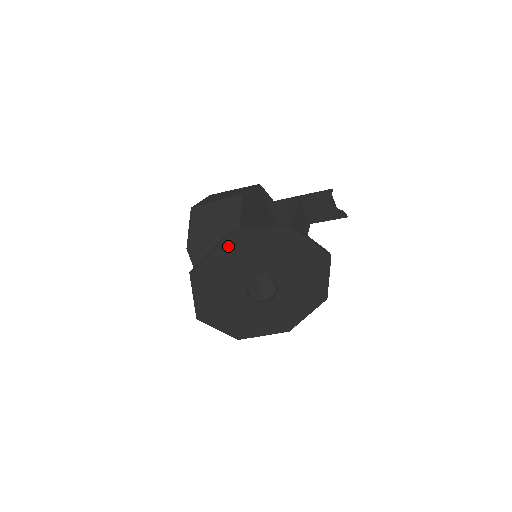
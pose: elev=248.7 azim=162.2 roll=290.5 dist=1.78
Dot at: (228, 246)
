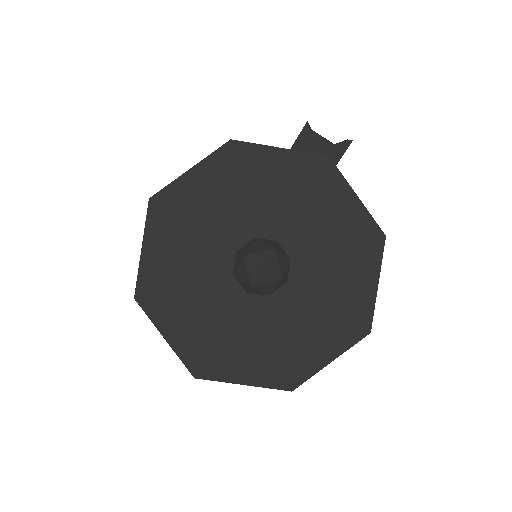
Dot at: (159, 219)
